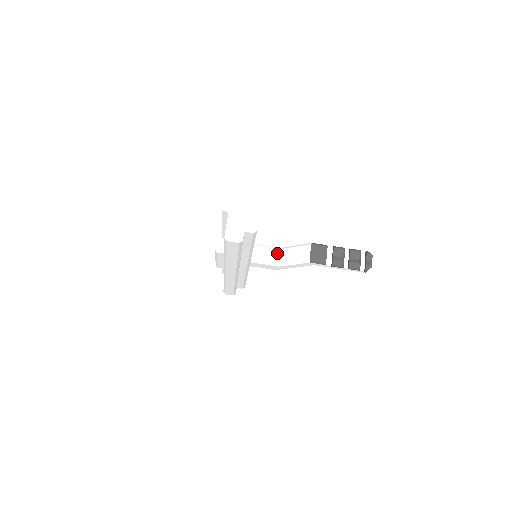
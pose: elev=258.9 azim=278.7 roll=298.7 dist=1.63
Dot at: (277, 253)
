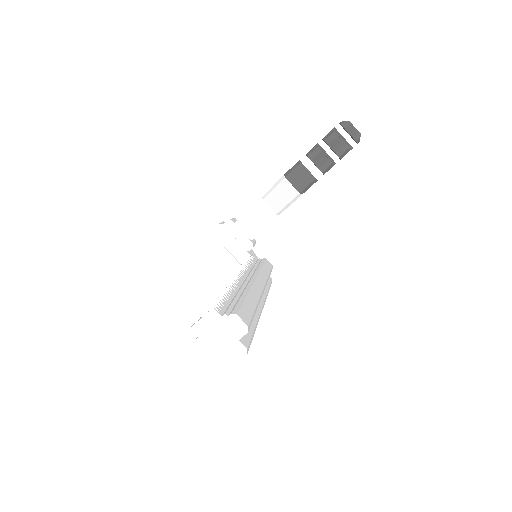
Dot at: (264, 207)
